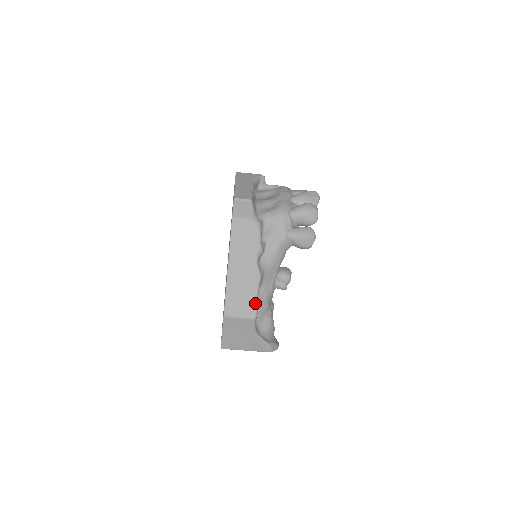
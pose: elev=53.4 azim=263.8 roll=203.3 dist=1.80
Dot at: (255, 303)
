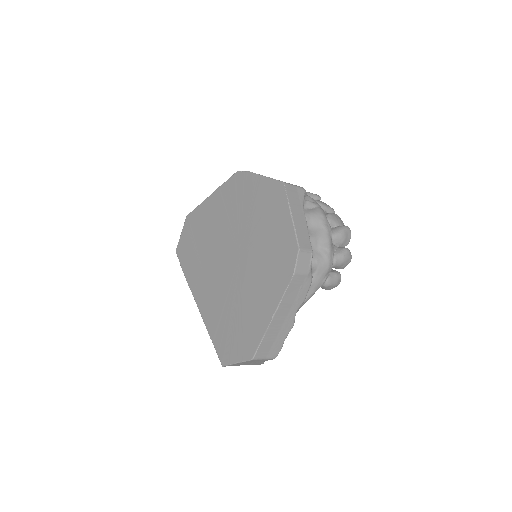
Dot at: (280, 347)
